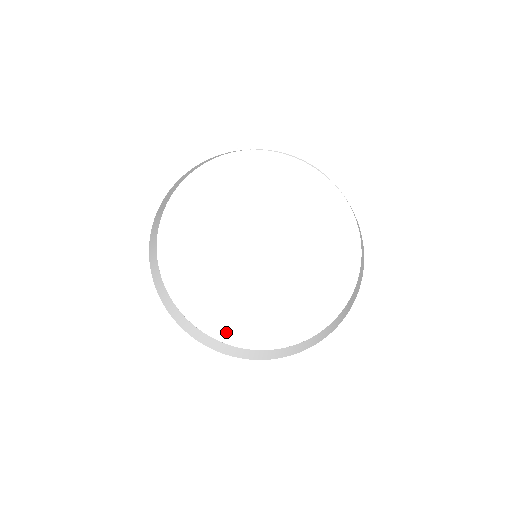
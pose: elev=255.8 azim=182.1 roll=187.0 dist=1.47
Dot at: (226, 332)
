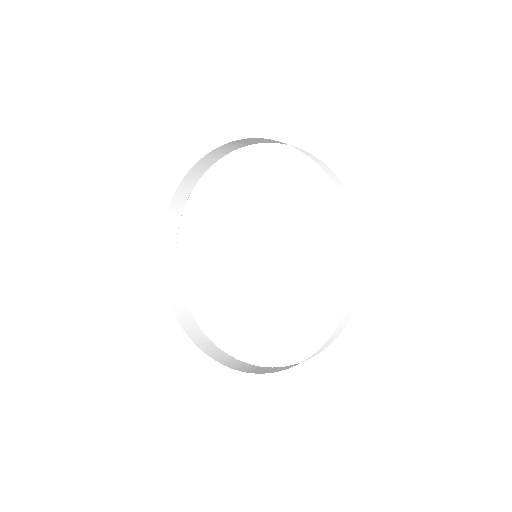
Dot at: (185, 254)
